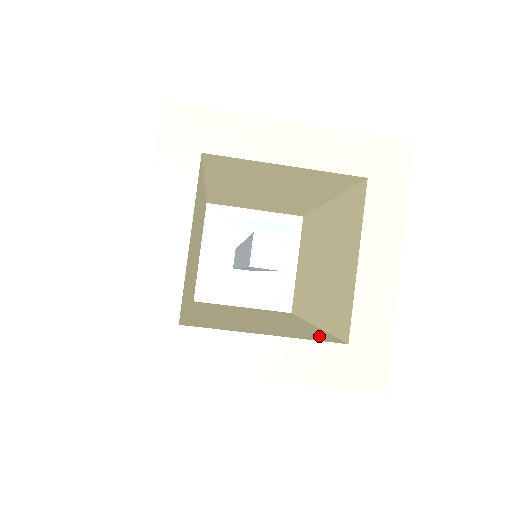
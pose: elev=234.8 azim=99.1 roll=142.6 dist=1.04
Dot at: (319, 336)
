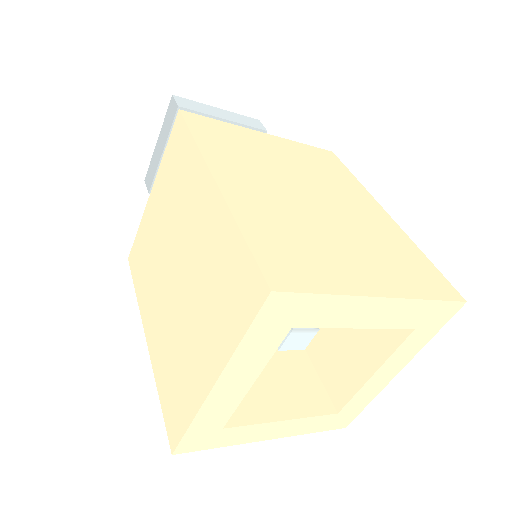
Dot at: (313, 390)
